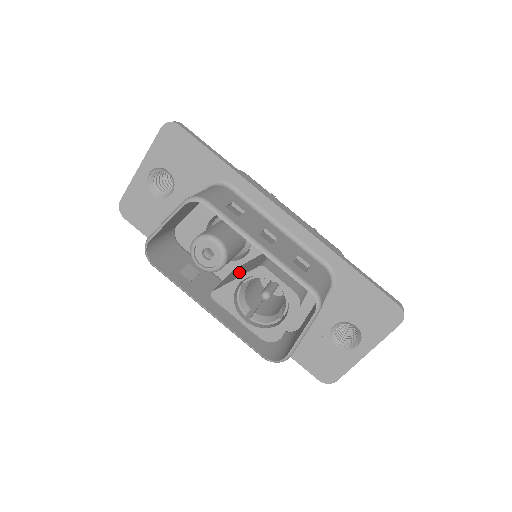
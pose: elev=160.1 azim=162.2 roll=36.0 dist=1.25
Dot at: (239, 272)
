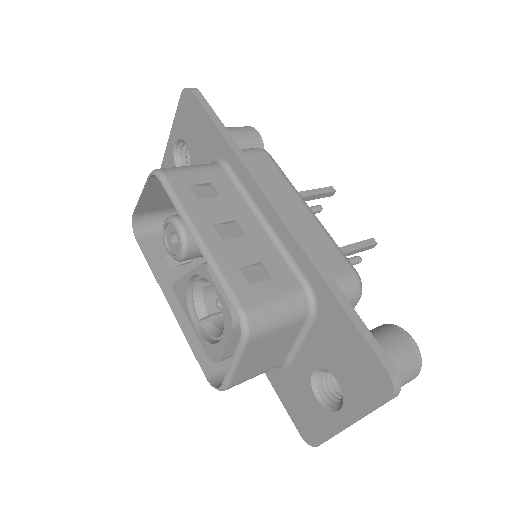
Dot at: occluded
